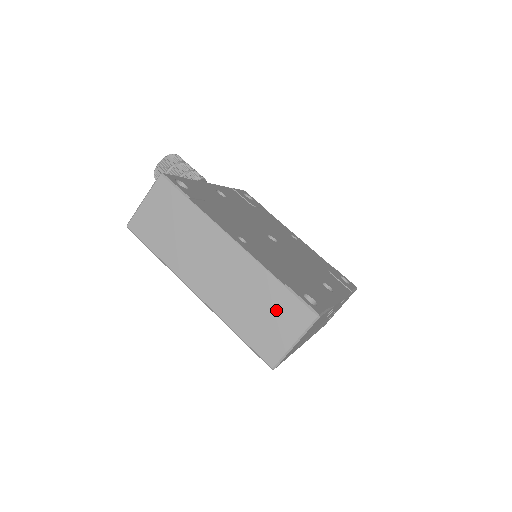
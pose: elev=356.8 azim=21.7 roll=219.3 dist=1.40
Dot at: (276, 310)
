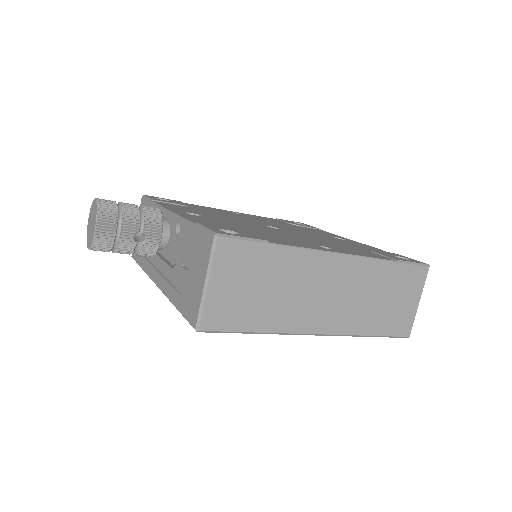
Dot at: (398, 288)
